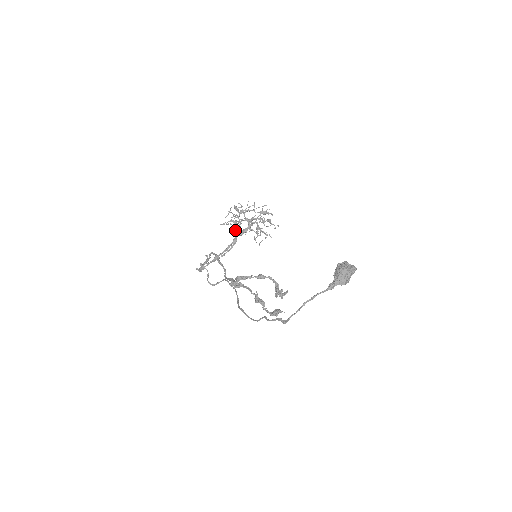
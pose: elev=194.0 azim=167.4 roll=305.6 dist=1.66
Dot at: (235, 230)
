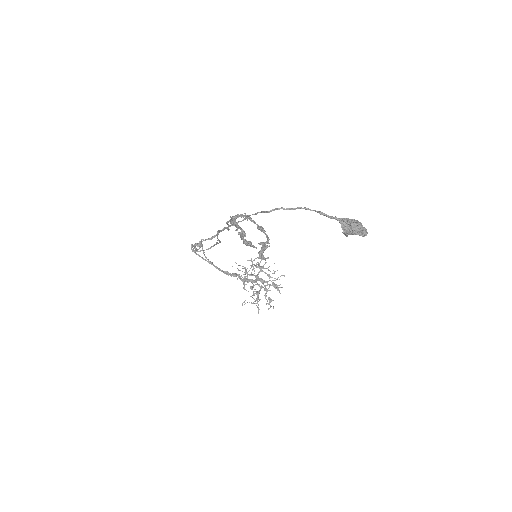
Dot at: (240, 276)
